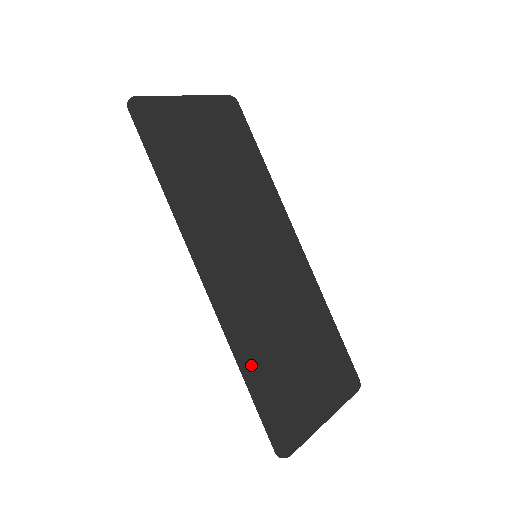
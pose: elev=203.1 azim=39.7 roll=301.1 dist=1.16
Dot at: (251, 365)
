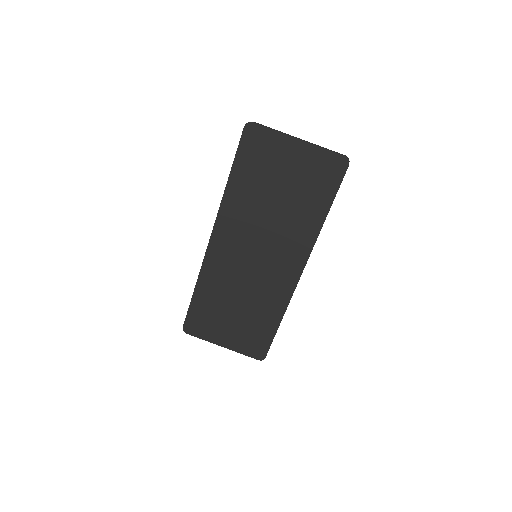
Dot at: (201, 291)
